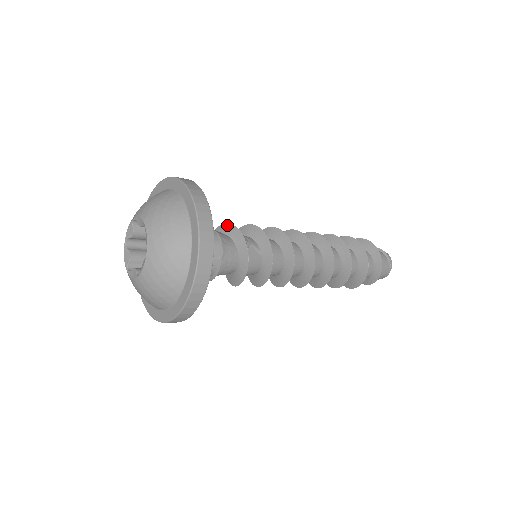
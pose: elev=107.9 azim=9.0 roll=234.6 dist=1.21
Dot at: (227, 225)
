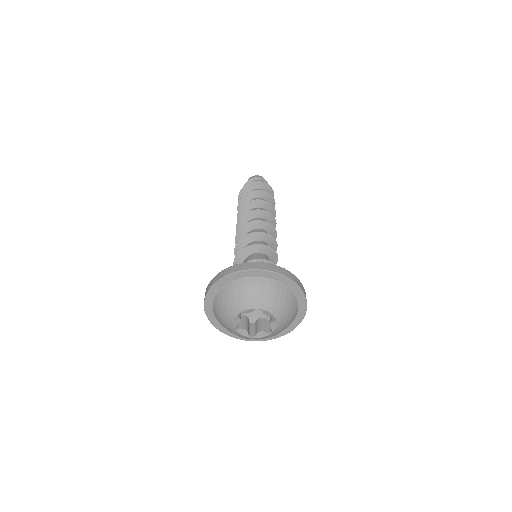
Dot at: (268, 262)
